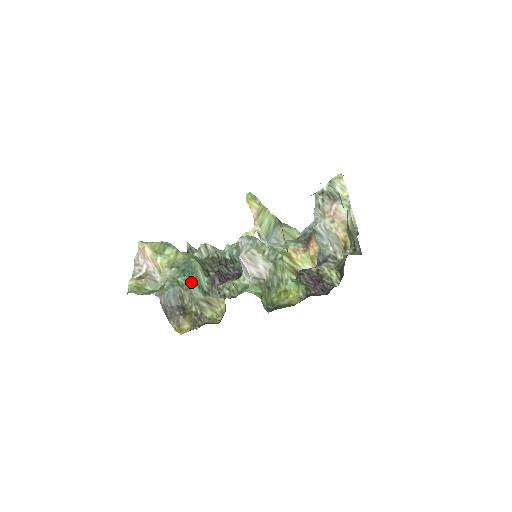
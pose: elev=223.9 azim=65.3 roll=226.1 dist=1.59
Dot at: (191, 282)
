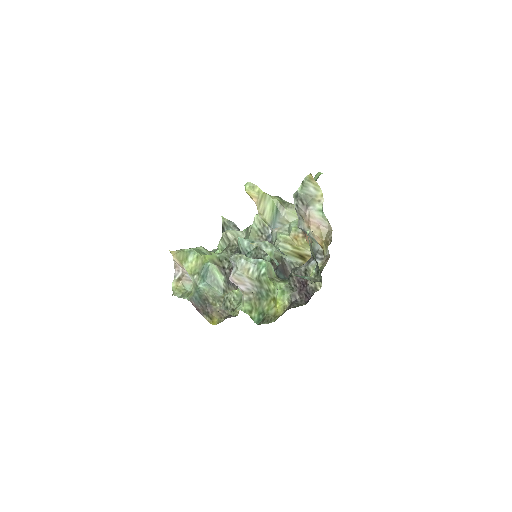
Dot at: (210, 285)
